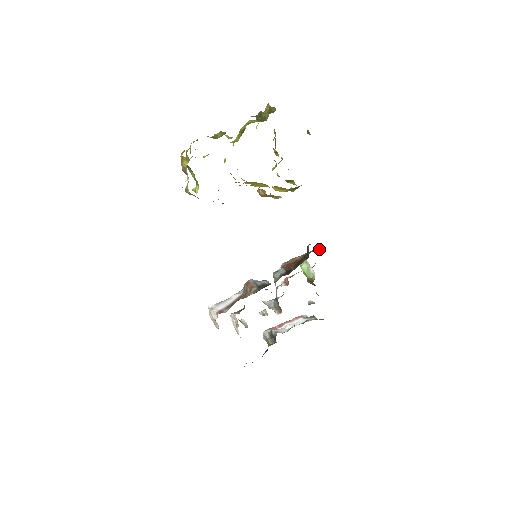
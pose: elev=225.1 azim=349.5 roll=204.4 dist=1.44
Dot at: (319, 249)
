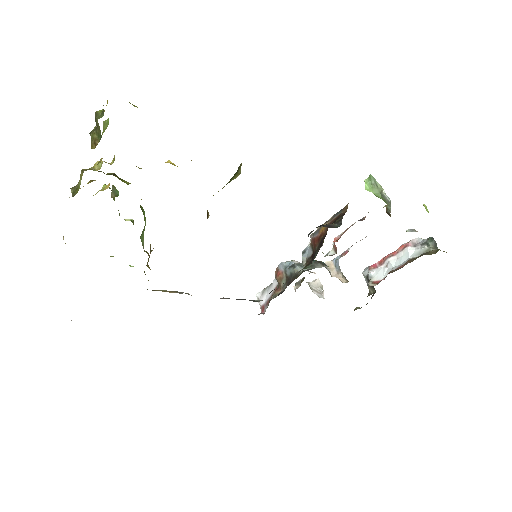
Dot at: (338, 221)
